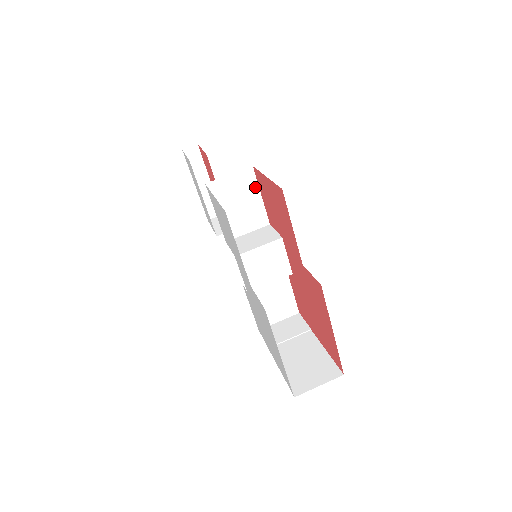
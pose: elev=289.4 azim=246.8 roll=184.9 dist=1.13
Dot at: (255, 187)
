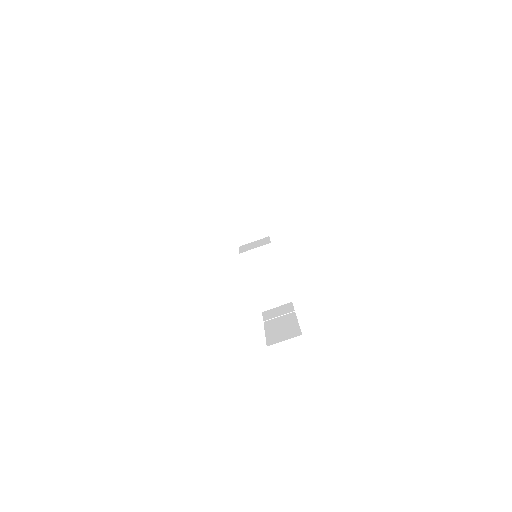
Dot at: (257, 210)
